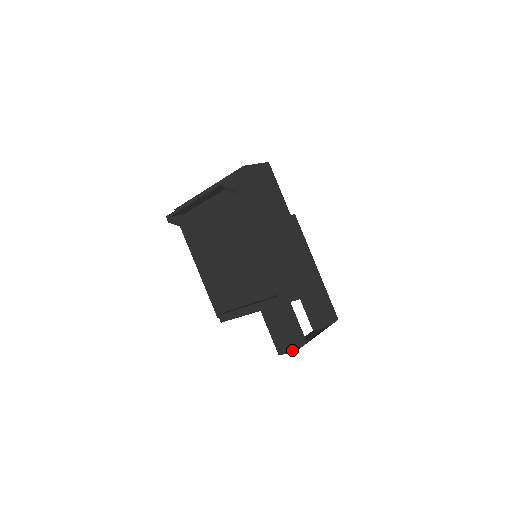
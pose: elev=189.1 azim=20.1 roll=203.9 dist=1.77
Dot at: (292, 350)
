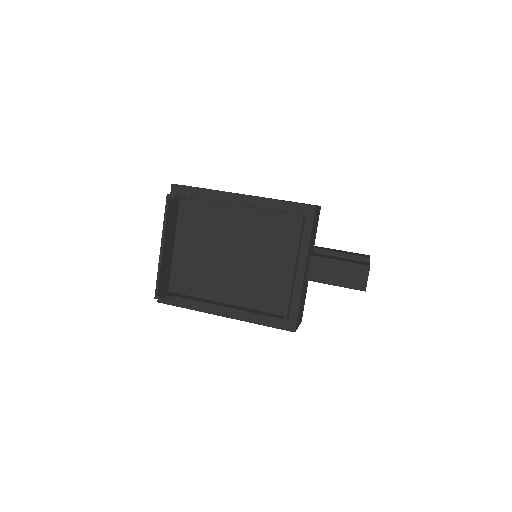
Dot at: (367, 268)
